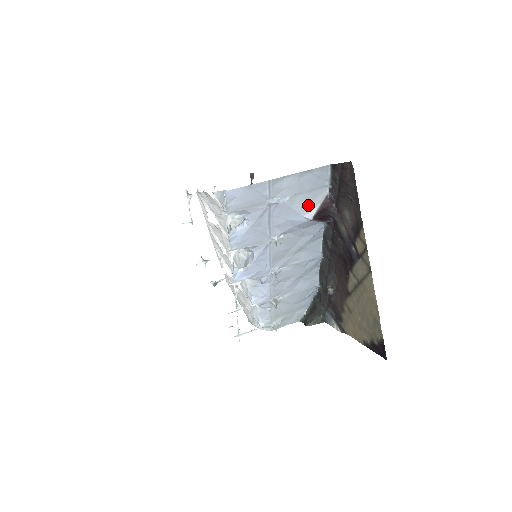
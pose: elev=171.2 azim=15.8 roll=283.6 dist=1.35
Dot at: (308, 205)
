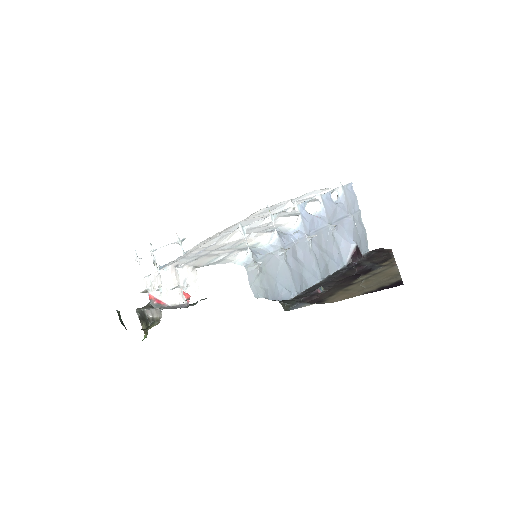
Dot at: (356, 241)
